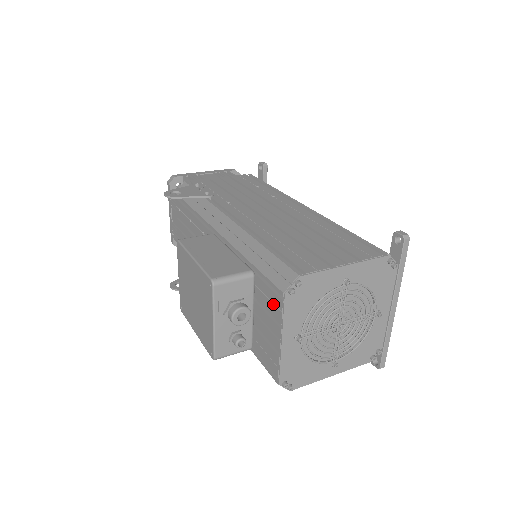
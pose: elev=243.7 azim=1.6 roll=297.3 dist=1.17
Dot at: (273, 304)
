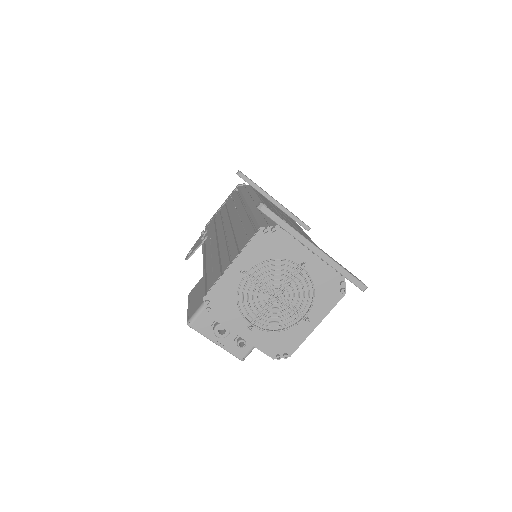
Dot at: occluded
